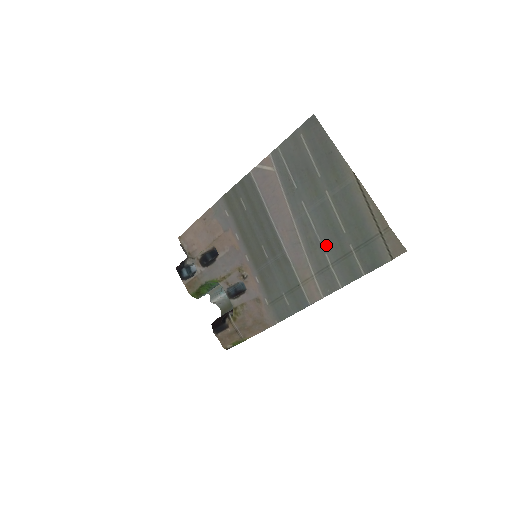
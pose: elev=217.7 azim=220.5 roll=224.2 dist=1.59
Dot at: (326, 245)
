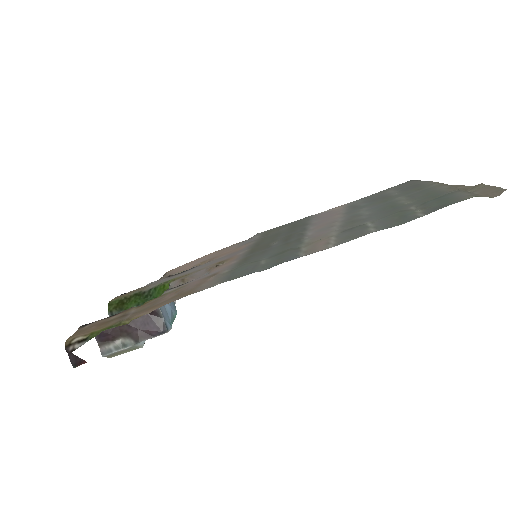
Dot at: (373, 217)
